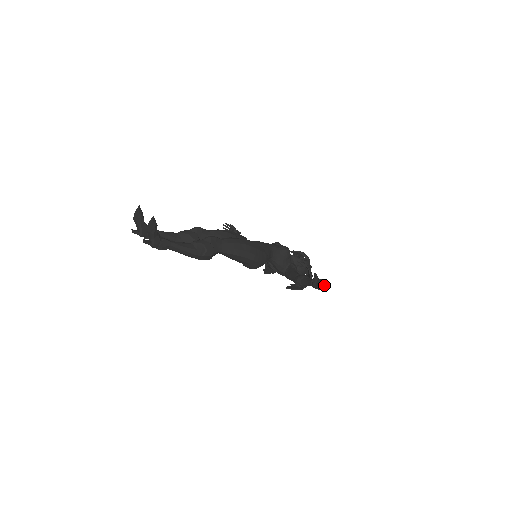
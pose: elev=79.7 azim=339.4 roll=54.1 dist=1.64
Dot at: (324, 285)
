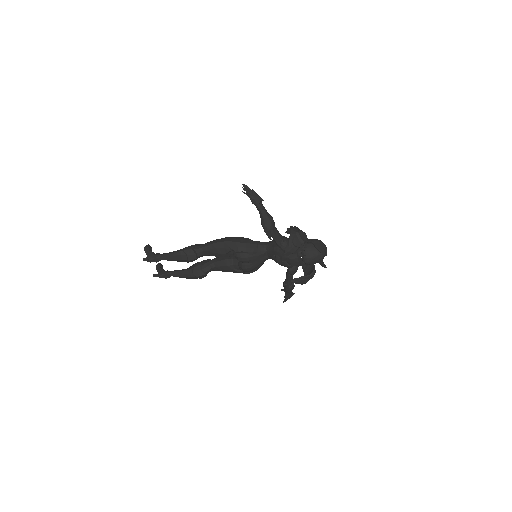
Dot at: (252, 190)
